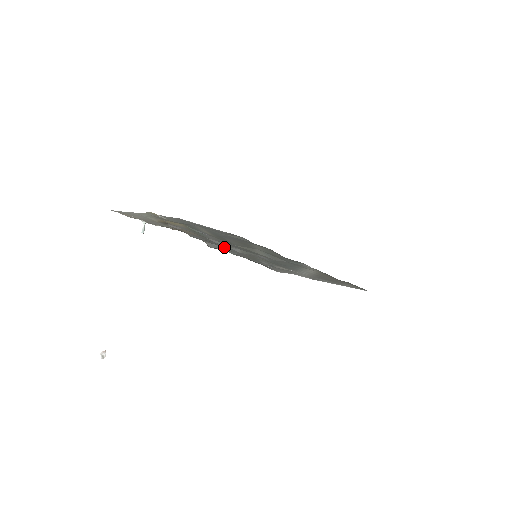
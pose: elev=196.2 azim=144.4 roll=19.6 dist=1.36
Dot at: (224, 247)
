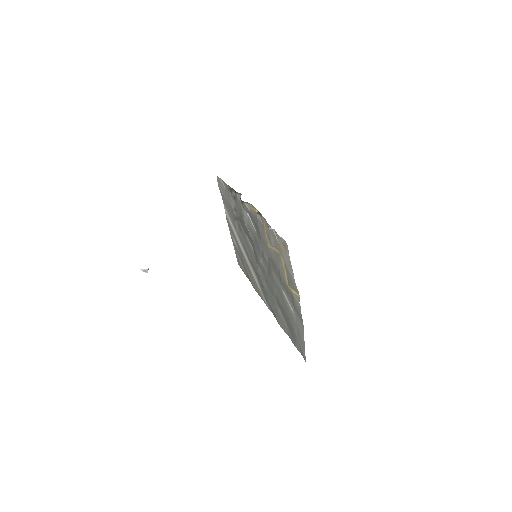
Dot at: (251, 223)
